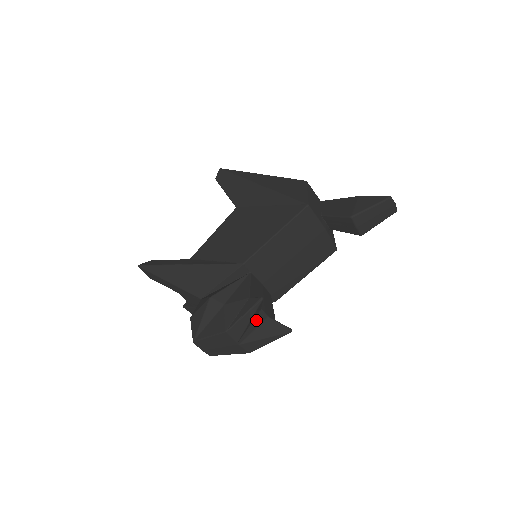
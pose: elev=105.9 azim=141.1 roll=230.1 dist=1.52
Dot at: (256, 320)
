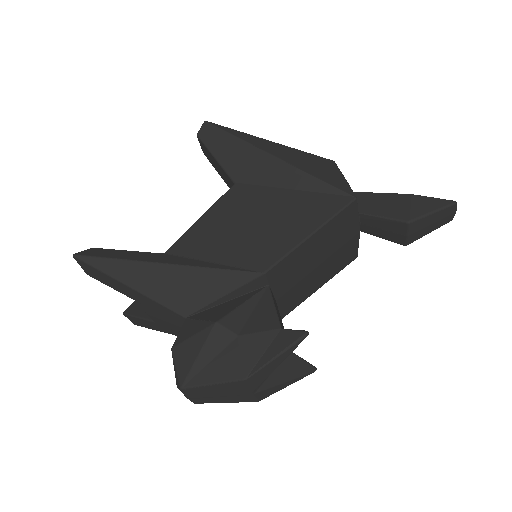
Dot at: occluded
